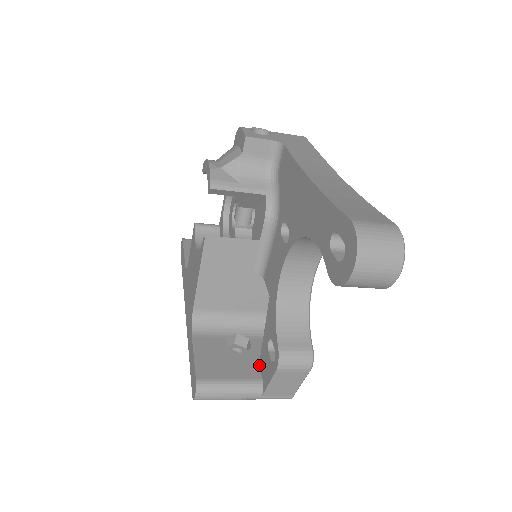
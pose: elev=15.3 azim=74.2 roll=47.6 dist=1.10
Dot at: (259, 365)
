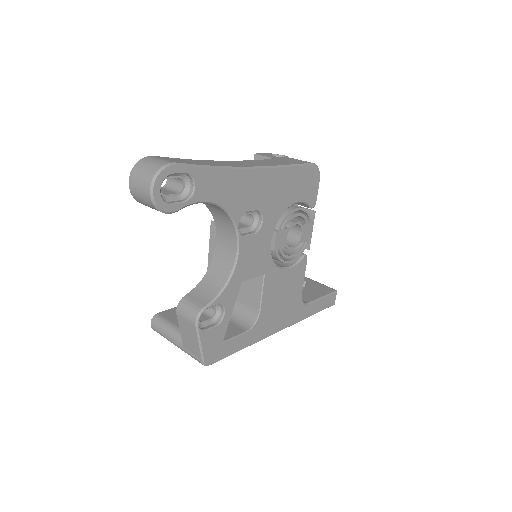
Dot at: occluded
